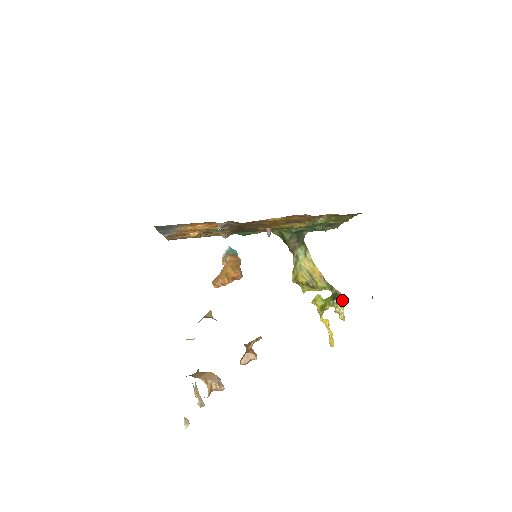
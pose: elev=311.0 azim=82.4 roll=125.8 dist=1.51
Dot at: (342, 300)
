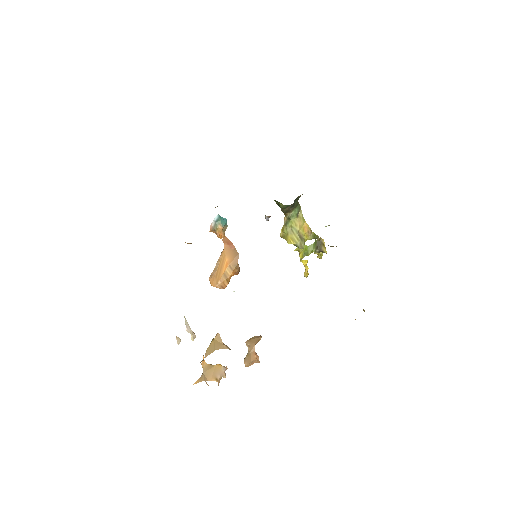
Dot at: (324, 249)
